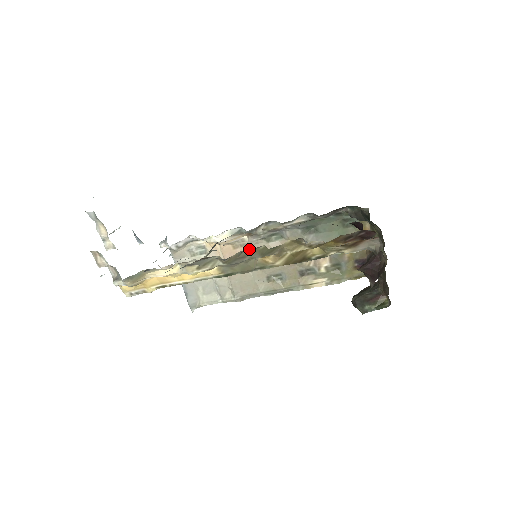
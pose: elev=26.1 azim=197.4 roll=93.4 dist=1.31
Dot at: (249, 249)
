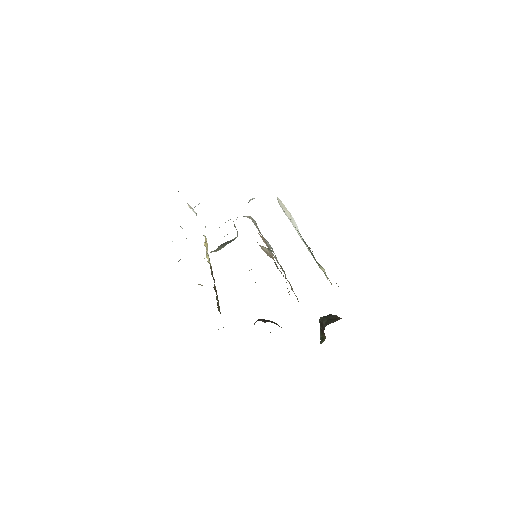
Dot at: occluded
